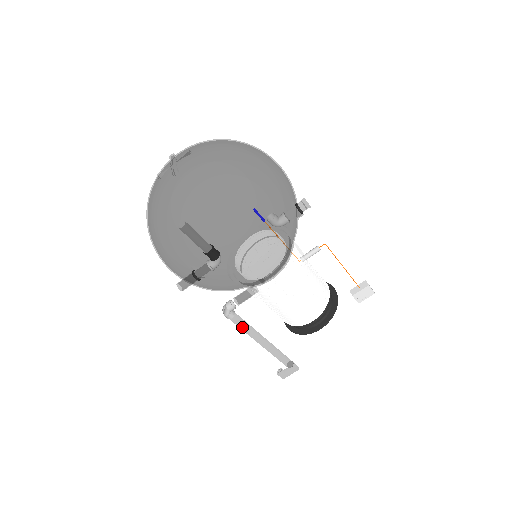
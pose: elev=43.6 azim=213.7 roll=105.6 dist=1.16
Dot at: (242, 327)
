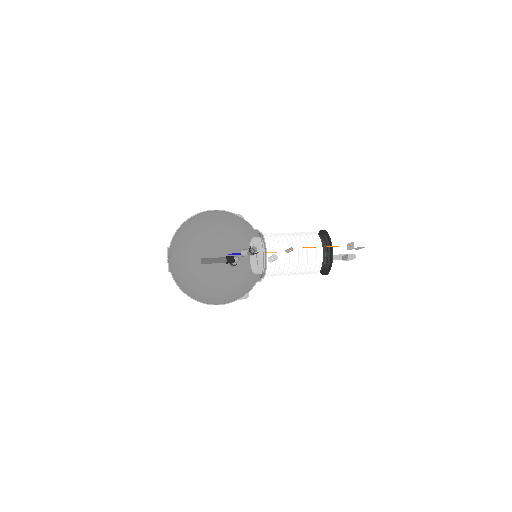
Dot at: occluded
